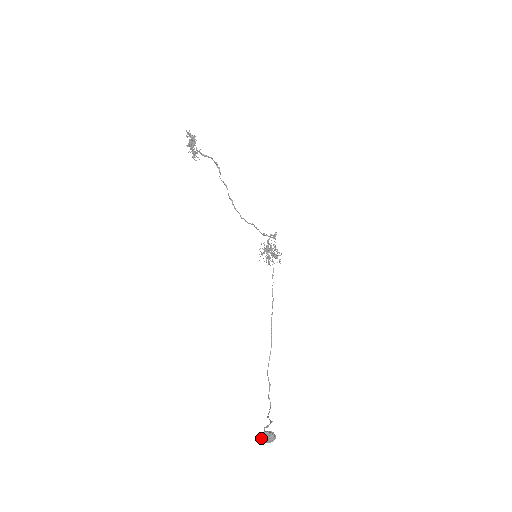
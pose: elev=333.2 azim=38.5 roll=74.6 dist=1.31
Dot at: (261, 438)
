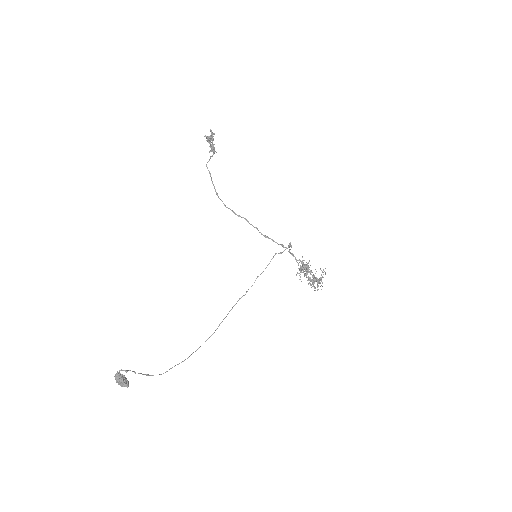
Dot at: occluded
